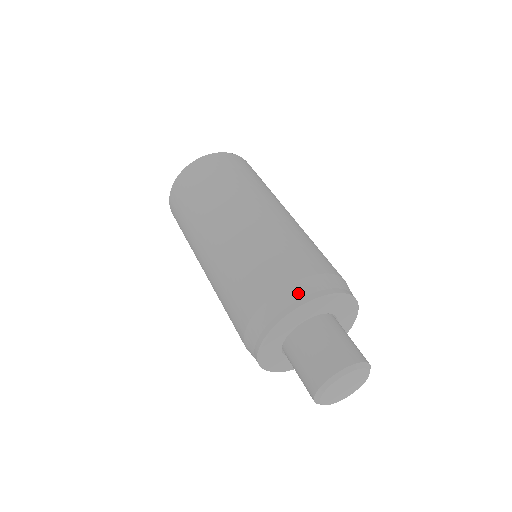
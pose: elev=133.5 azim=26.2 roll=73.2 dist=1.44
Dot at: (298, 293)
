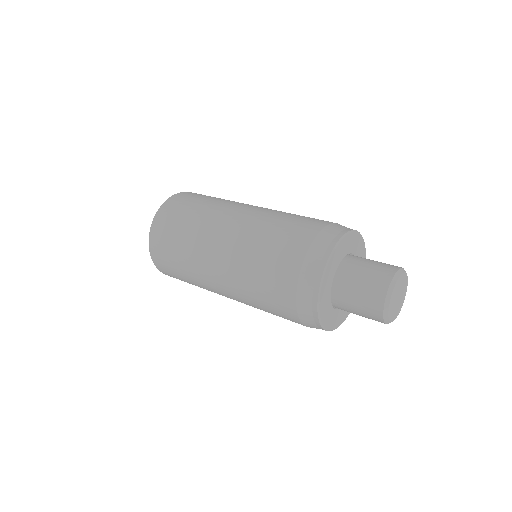
Dot at: occluded
